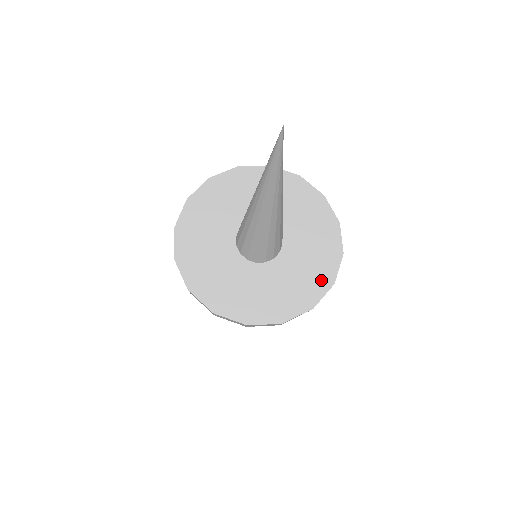
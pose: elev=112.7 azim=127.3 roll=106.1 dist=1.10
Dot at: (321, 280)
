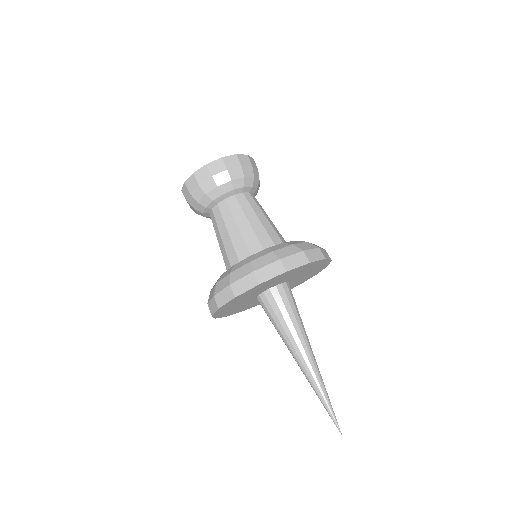
Dot at: (295, 286)
